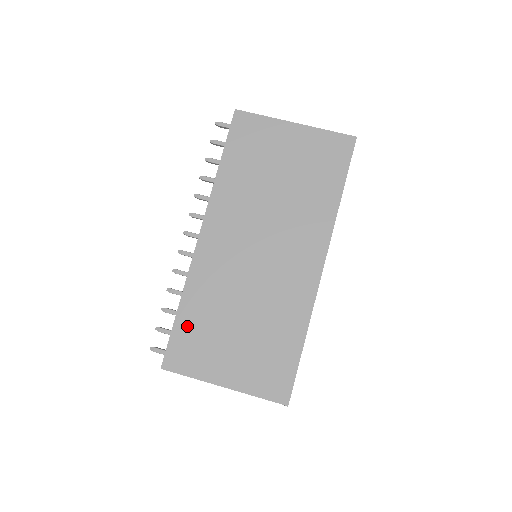
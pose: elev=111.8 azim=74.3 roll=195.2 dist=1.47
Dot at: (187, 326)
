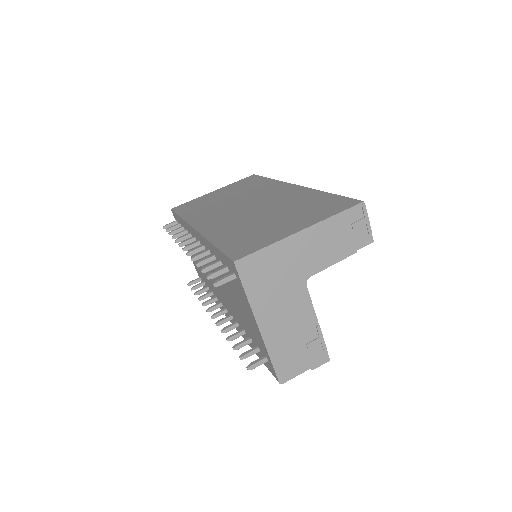
Dot at: (231, 242)
